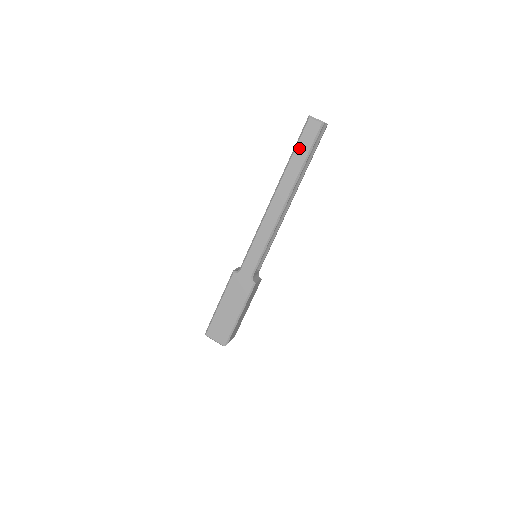
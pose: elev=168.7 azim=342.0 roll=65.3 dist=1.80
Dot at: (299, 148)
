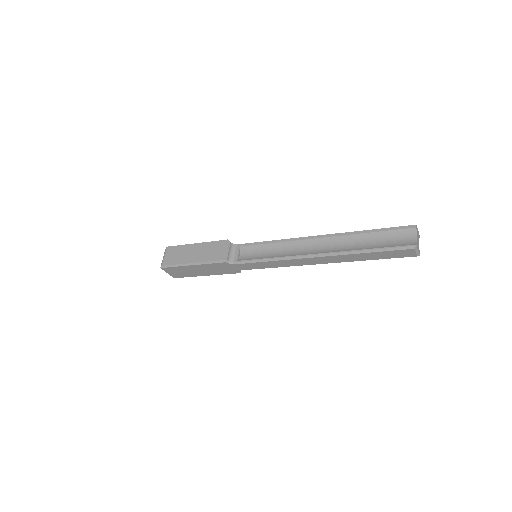
Dot at: (379, 254)
